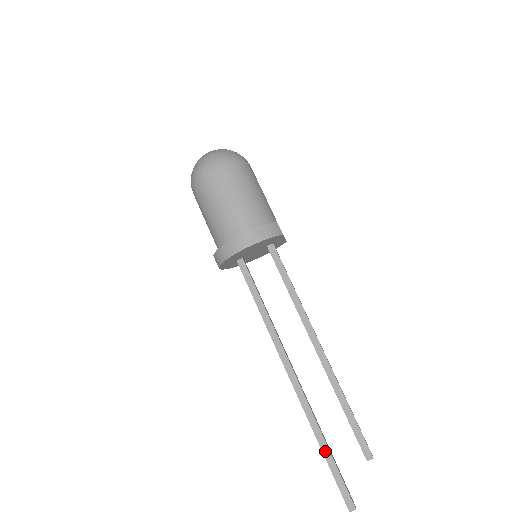
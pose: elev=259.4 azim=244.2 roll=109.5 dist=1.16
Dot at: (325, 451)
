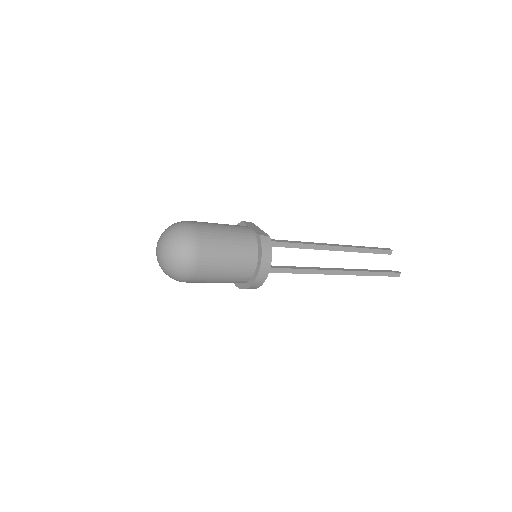
Dot at: (372, 274)
